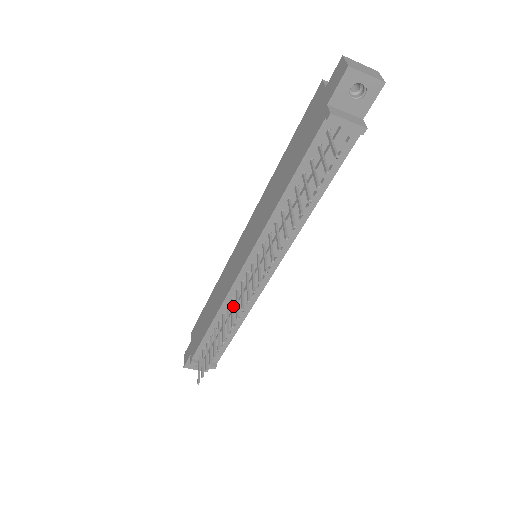
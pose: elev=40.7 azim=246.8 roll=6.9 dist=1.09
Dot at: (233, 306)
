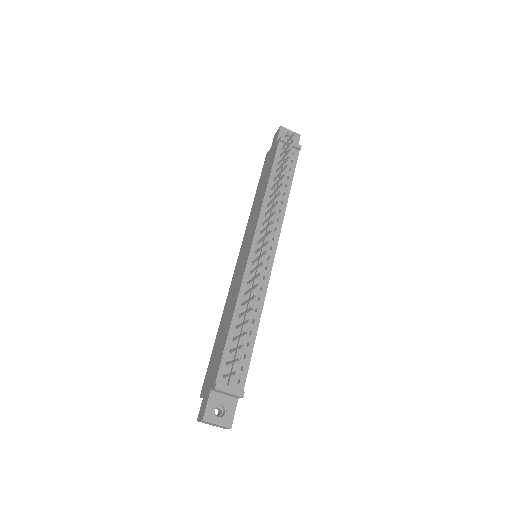
Dot at: (251, 280)
